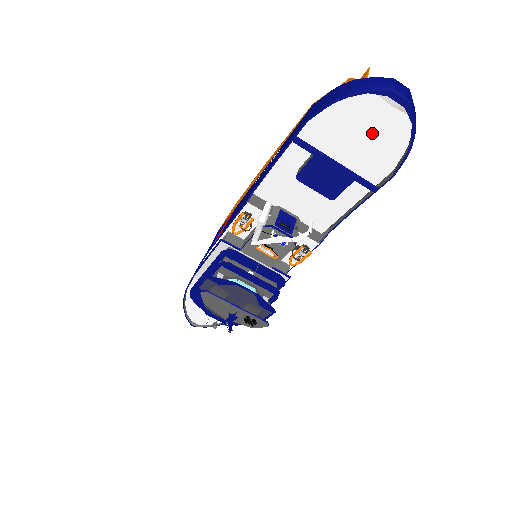
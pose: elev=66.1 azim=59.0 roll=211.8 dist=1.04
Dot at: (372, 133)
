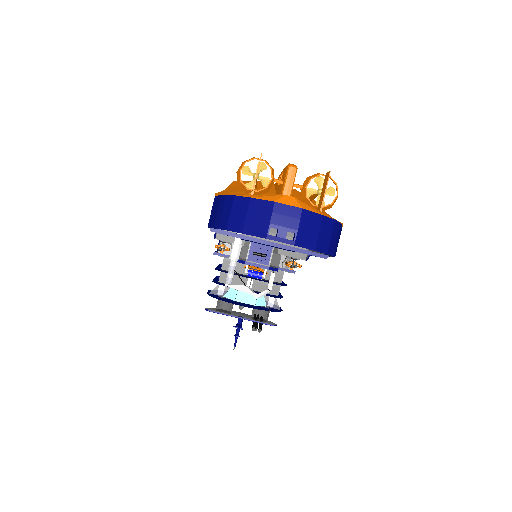
Dot at: occluded
